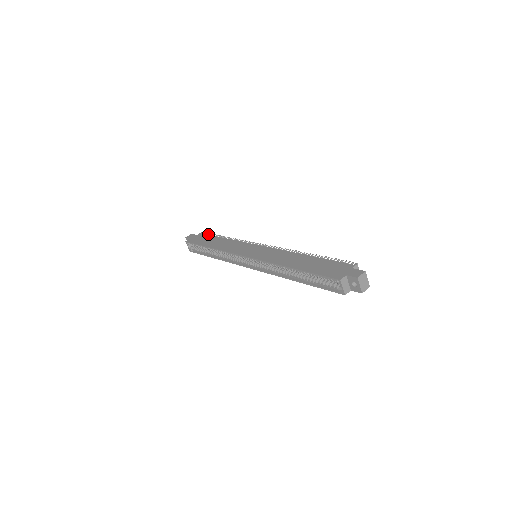
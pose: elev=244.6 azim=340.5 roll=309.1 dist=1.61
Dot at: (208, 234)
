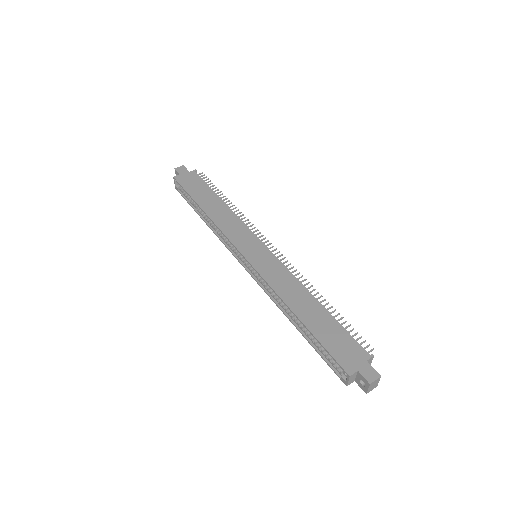
Dot at: (203, 177)
